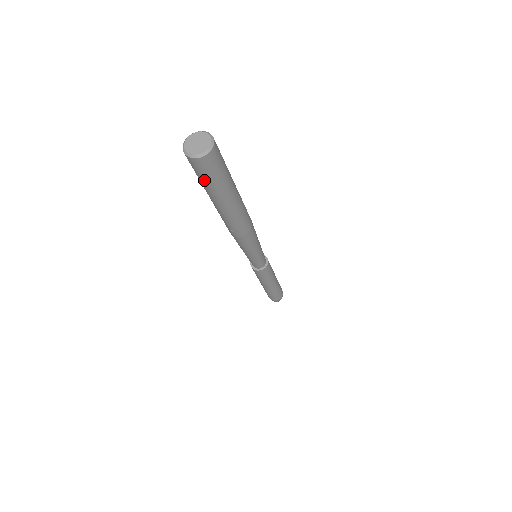
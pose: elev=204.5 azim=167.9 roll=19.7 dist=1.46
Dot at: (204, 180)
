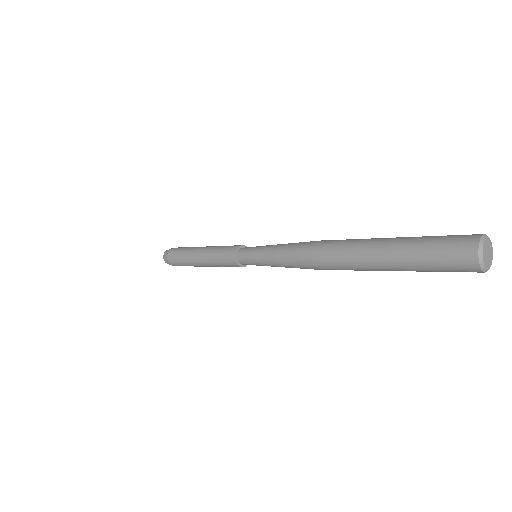
Dot at: occluded
